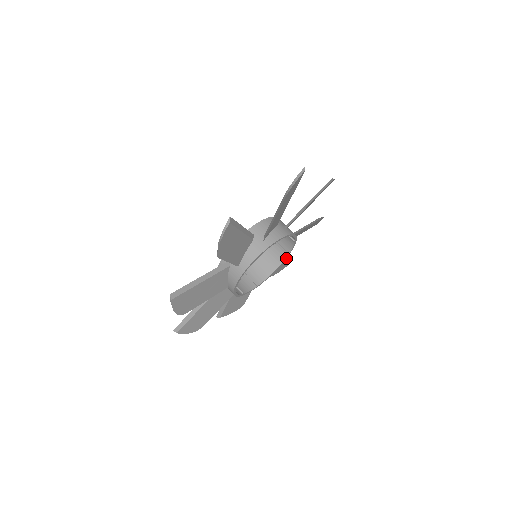
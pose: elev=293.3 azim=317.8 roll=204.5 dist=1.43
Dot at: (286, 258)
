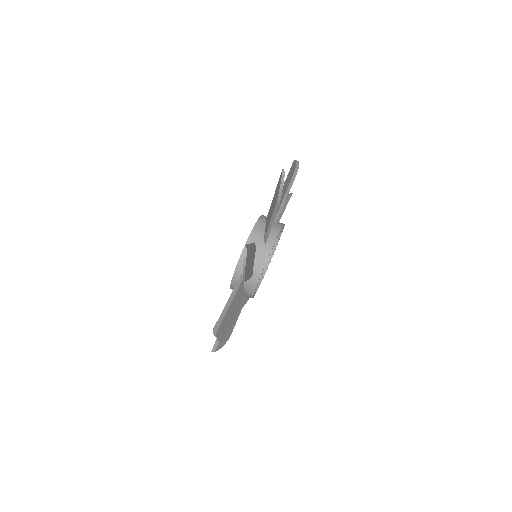
Dot at: occluded
